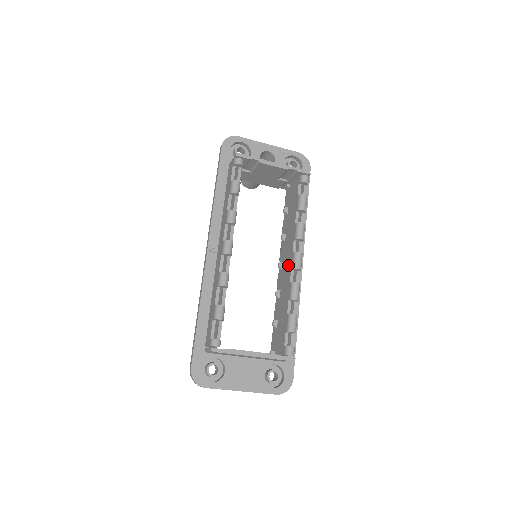
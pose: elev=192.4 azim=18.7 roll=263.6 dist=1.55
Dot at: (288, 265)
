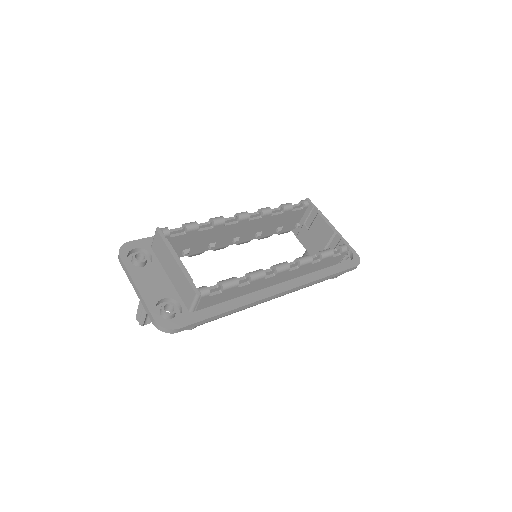
Dot at: occluded
